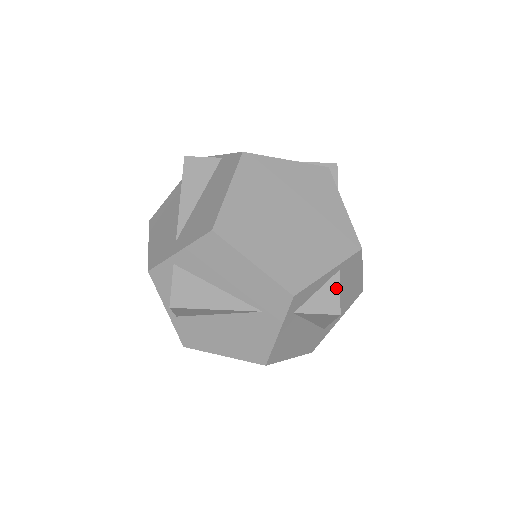
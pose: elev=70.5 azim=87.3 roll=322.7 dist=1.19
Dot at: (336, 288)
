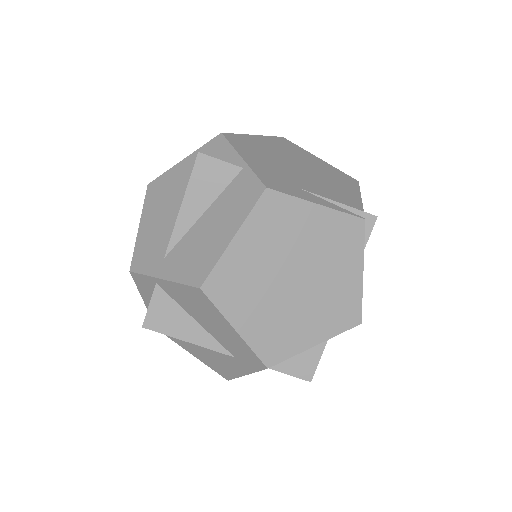
Dot at: (317, 356)
